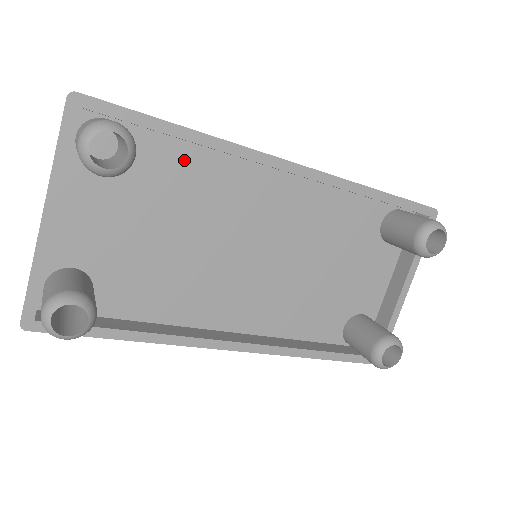
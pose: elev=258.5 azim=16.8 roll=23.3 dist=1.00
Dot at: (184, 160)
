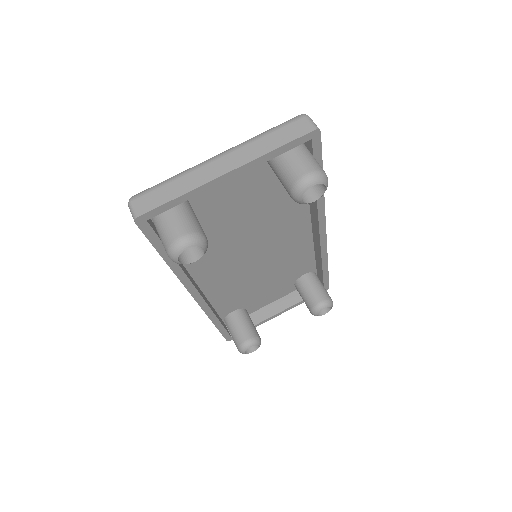
Dot at: occluded
